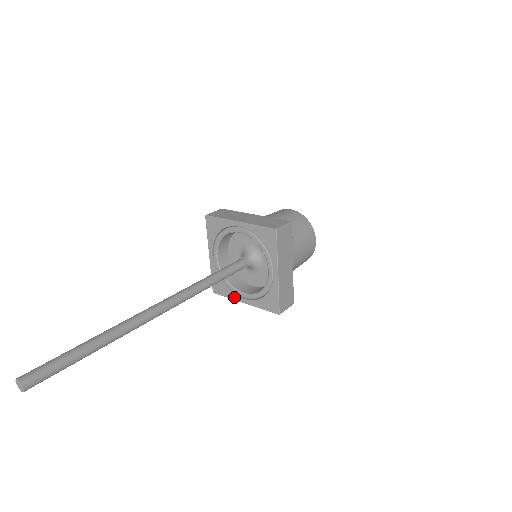
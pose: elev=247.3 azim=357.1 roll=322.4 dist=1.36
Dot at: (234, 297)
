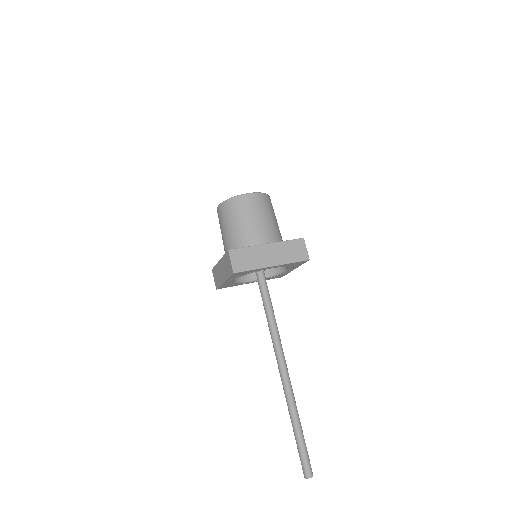
Dot at: occluded
